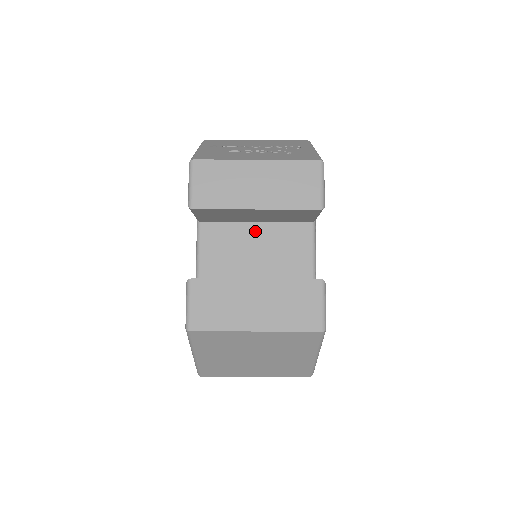
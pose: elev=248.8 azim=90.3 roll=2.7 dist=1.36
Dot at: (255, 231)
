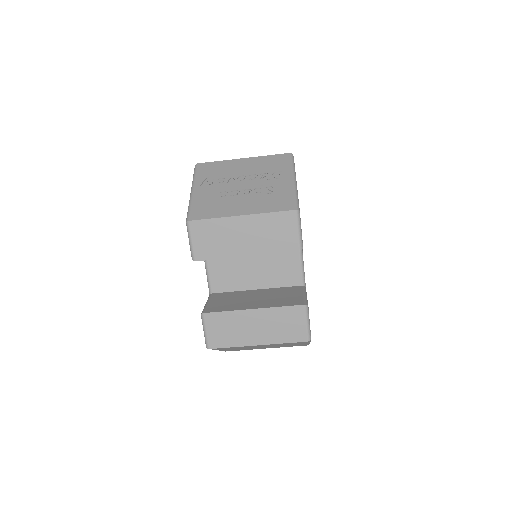
Dot at: occluded
